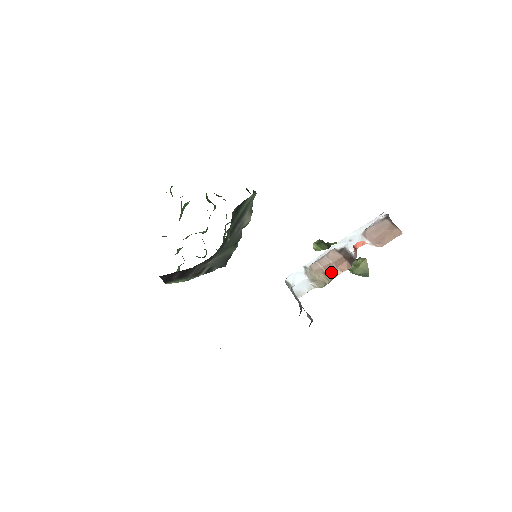
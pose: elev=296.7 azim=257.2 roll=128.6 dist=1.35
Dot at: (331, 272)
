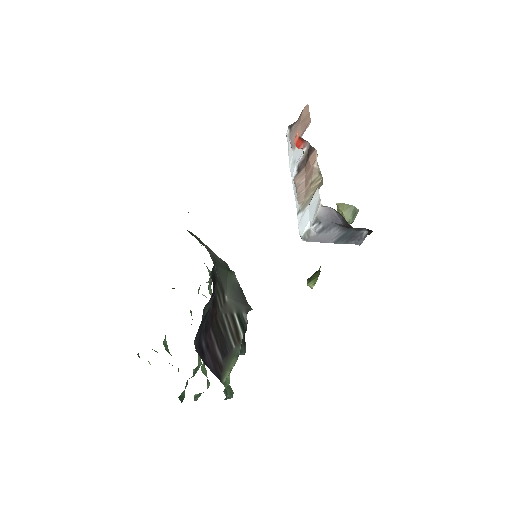
Dot at: (312, 174)
